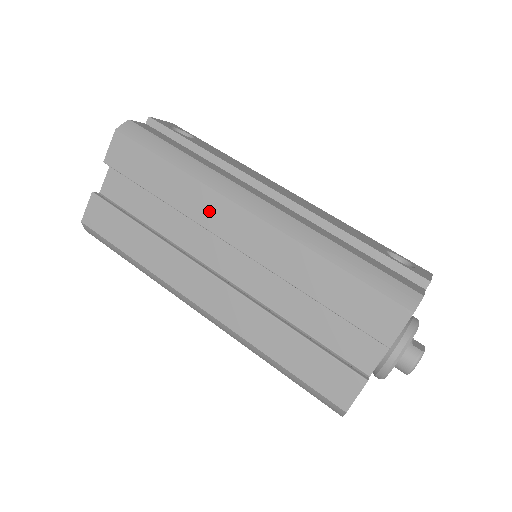
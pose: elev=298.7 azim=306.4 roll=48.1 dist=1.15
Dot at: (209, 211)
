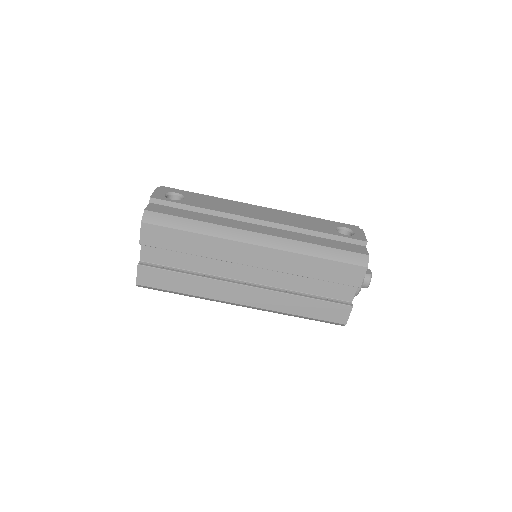
Dot at: (231, 252)
